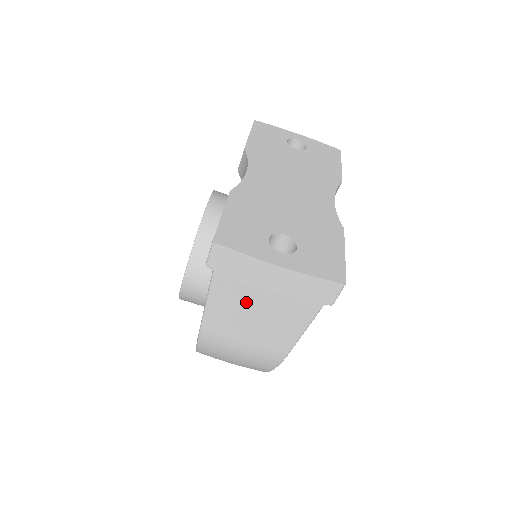
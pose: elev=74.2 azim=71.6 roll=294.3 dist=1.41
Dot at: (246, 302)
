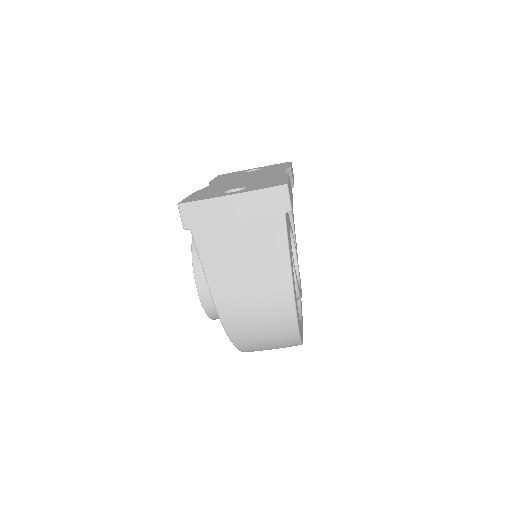
Dot at: (228, 245)
